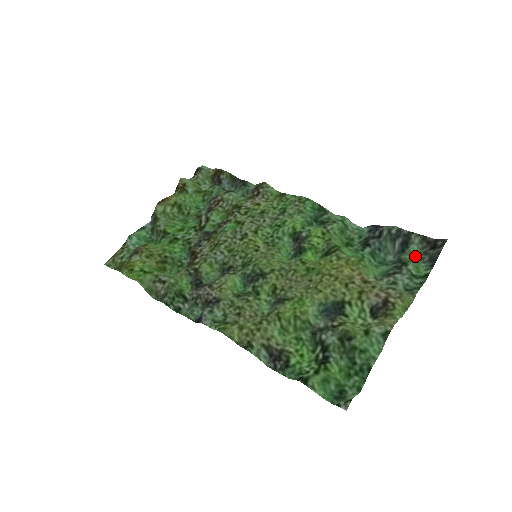
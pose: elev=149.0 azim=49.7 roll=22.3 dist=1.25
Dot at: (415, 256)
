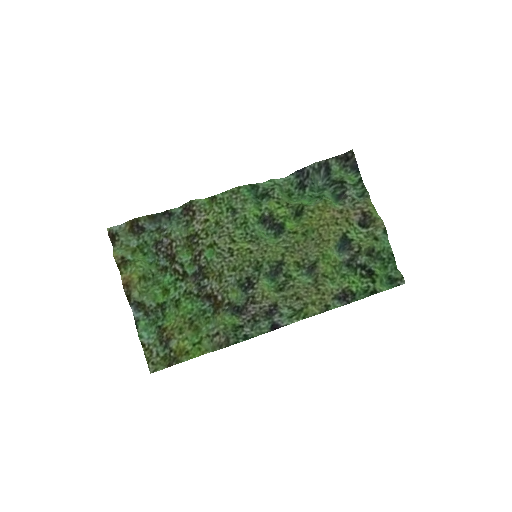
Dot at: (340, 172)
